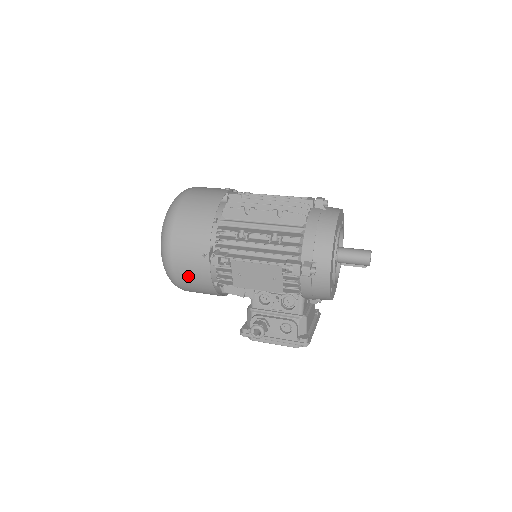
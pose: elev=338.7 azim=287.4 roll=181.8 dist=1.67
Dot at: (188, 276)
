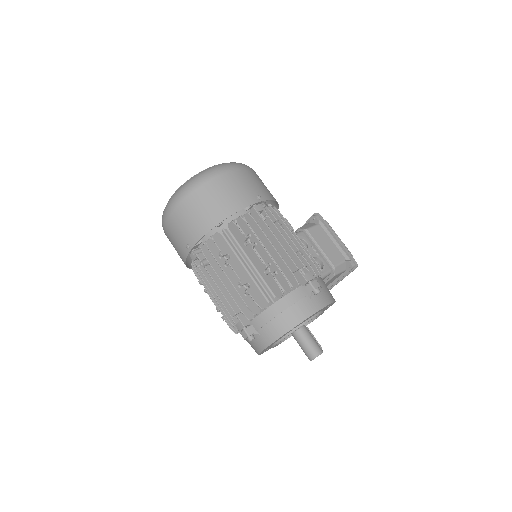
Dot at: occluded
